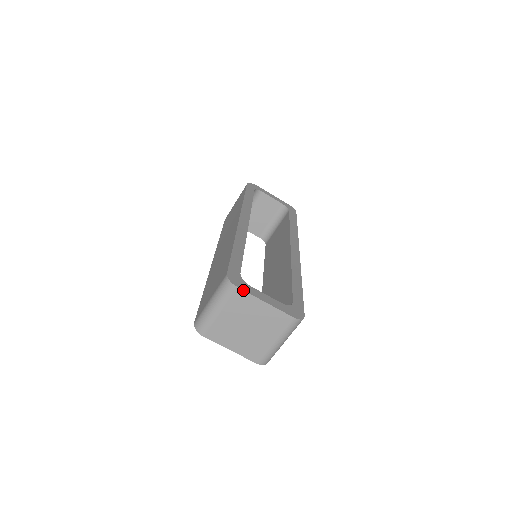
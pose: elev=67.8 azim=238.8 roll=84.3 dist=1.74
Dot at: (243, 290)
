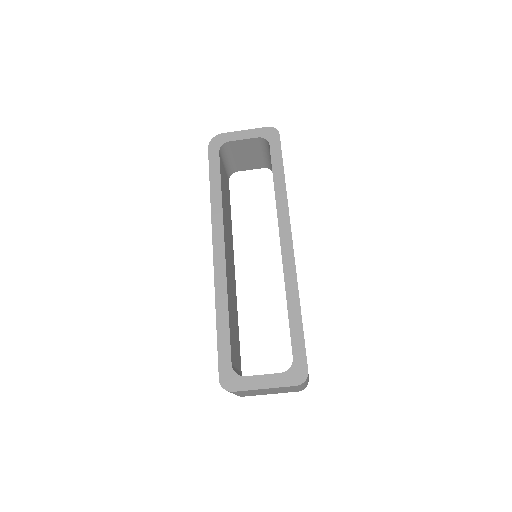
Dot at: (239, 391)
